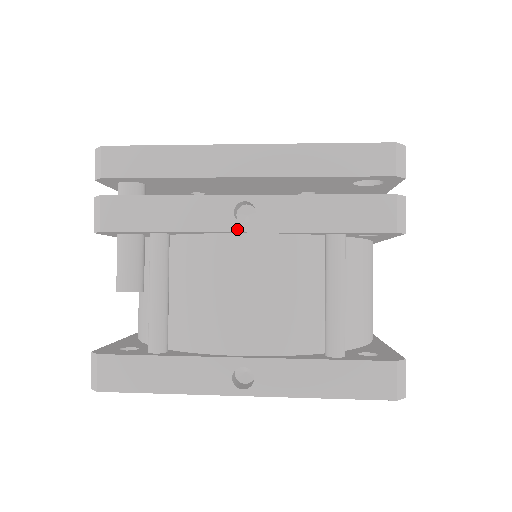
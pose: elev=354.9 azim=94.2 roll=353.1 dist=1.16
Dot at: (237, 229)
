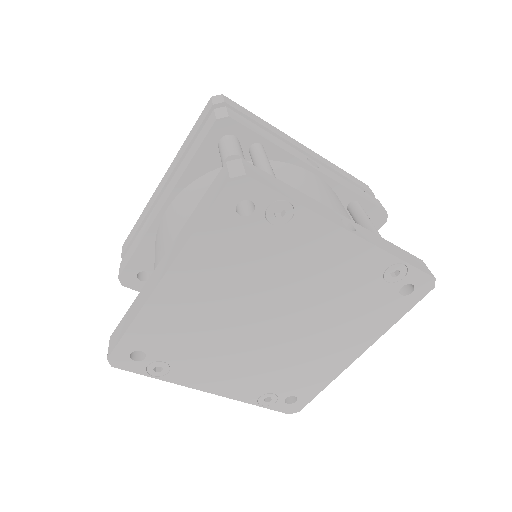
Dot at: (312, 166)
